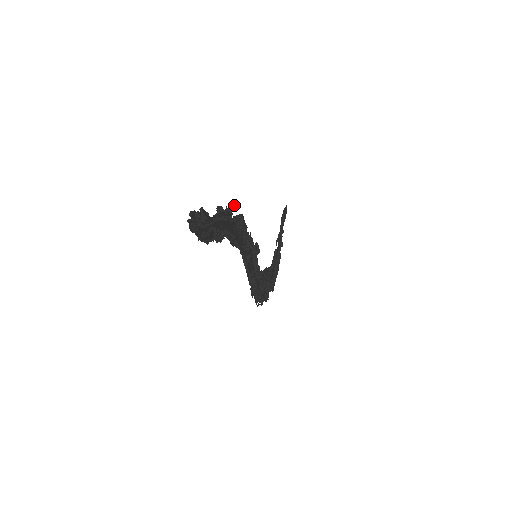
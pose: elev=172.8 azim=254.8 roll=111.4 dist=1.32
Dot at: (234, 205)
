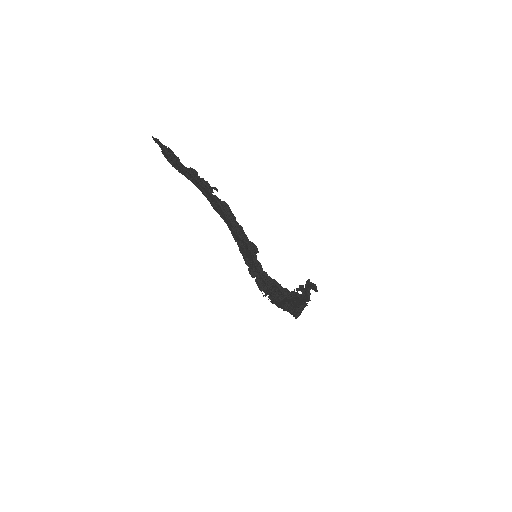
Dot at: (214, 187)
